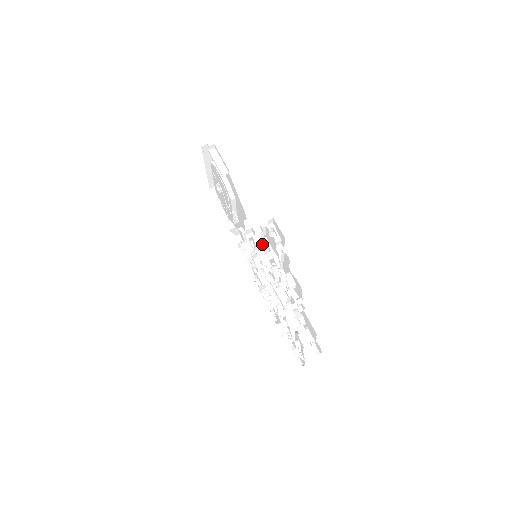
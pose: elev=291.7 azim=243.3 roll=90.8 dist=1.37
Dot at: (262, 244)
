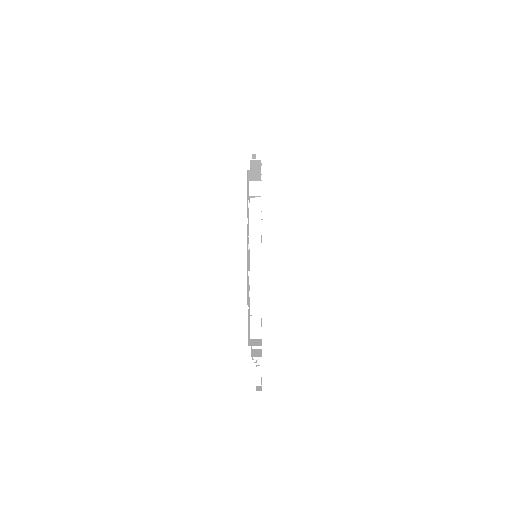
Dot at: occluded
